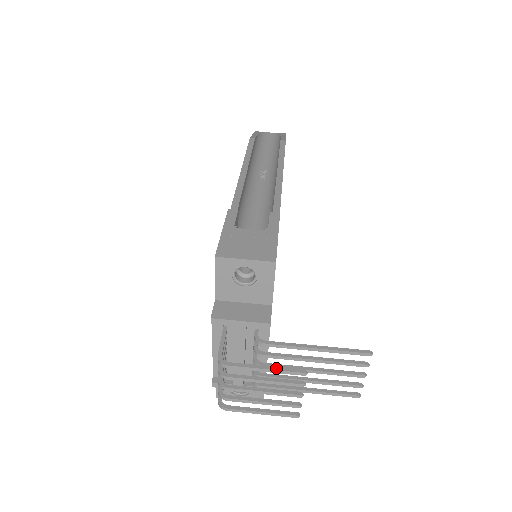
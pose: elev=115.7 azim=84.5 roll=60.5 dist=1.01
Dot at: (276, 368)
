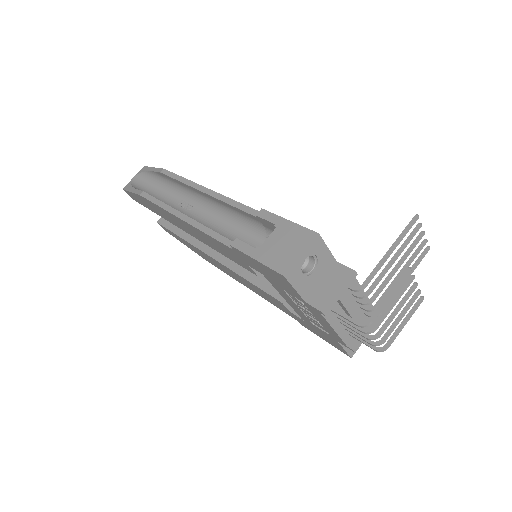
Dot at: (394, 287)
